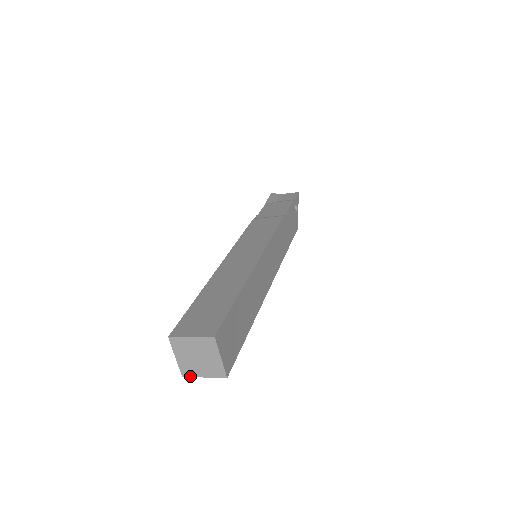
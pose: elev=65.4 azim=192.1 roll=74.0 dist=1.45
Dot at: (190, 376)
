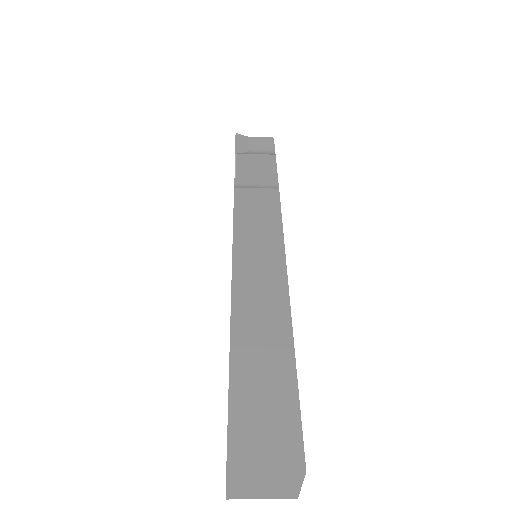
Dot at: occluded
